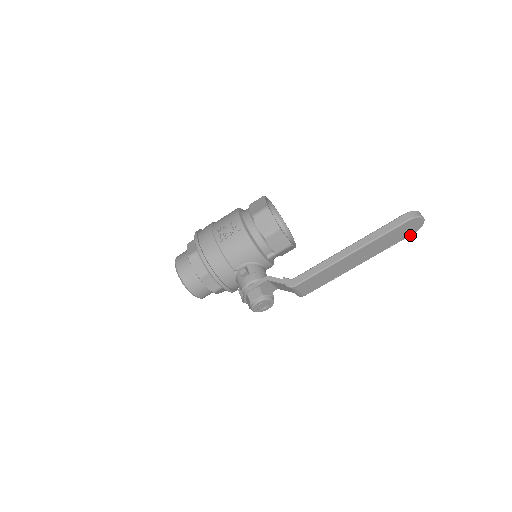
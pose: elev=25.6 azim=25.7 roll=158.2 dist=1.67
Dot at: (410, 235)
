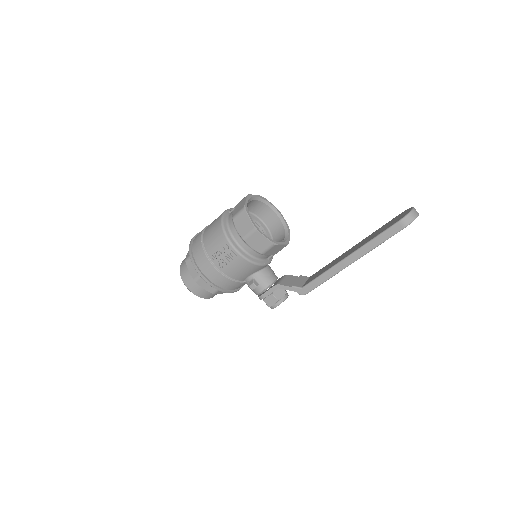
Dot at: occluded
